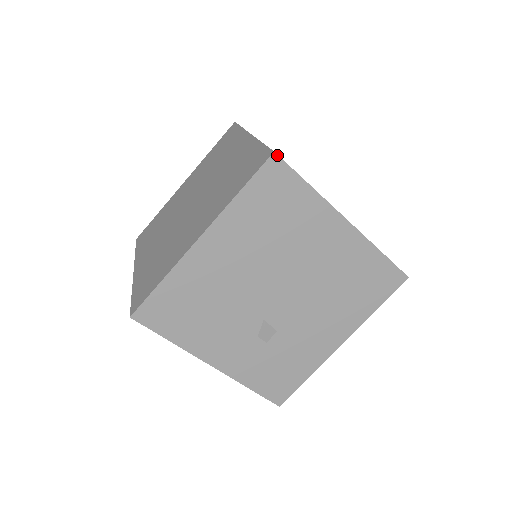
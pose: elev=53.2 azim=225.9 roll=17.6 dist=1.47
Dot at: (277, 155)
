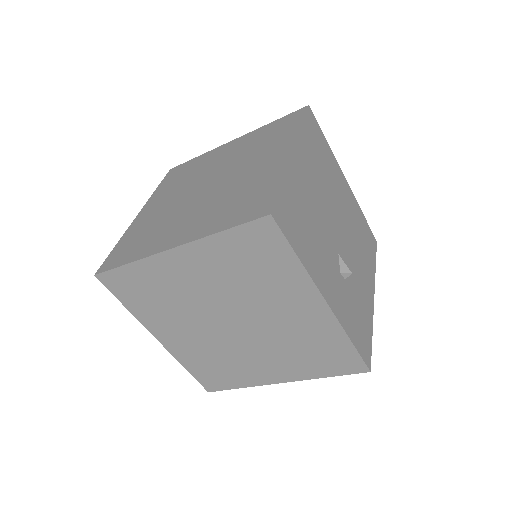
Dot at: (310, 108)
